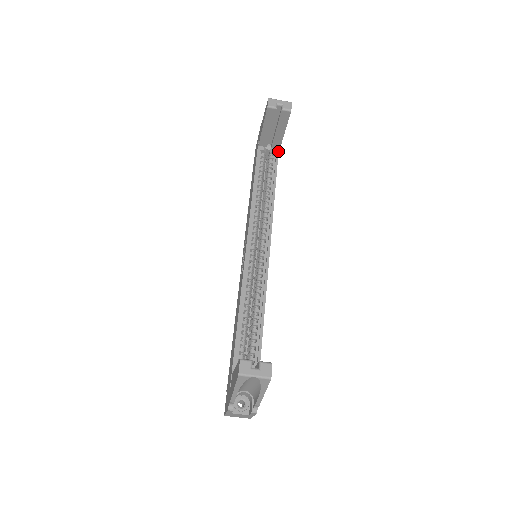
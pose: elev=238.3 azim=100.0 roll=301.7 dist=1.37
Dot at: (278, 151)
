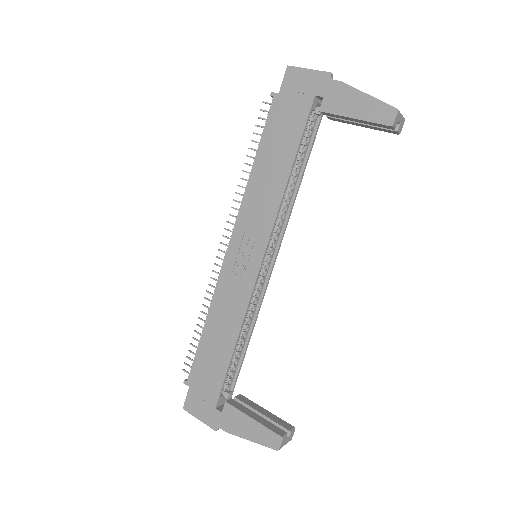
Dot at: occluded
